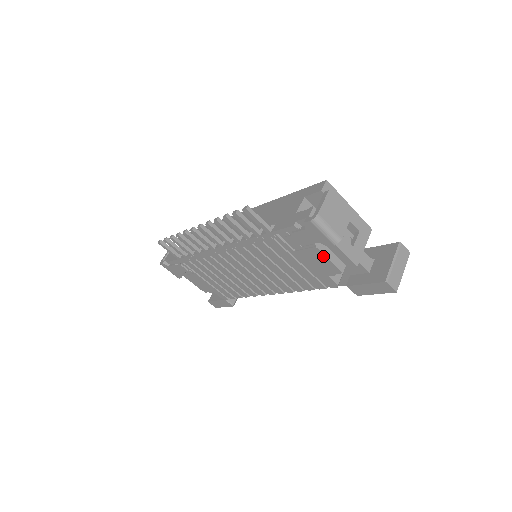
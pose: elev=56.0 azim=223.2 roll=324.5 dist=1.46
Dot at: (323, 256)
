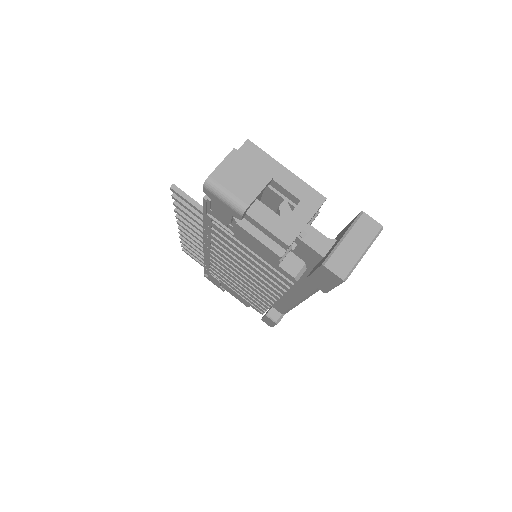
Dot at: (251, 235)
